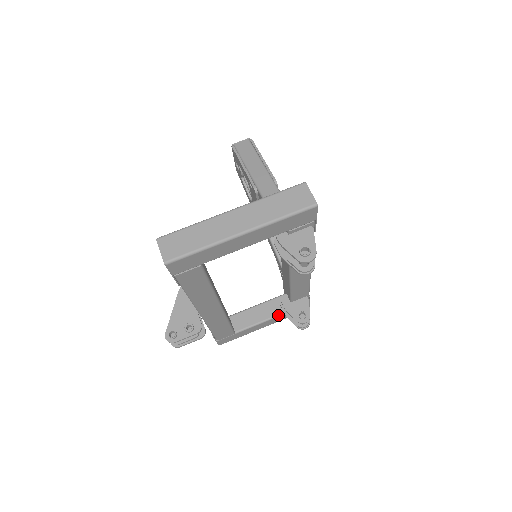
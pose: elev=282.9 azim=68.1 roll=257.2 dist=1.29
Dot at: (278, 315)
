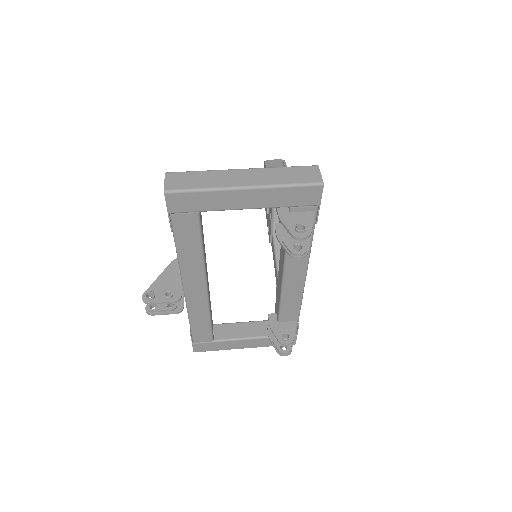
Dot at: (262, 337)
